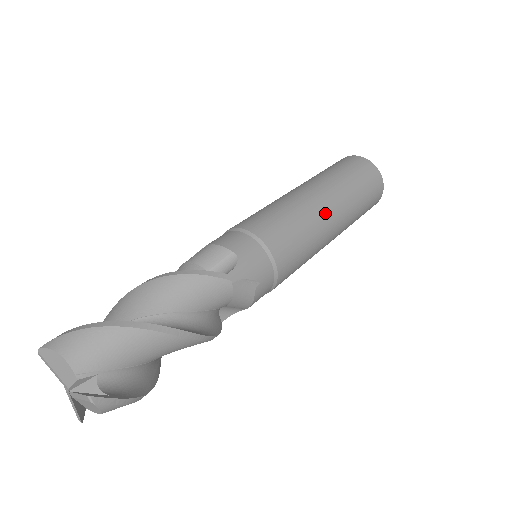
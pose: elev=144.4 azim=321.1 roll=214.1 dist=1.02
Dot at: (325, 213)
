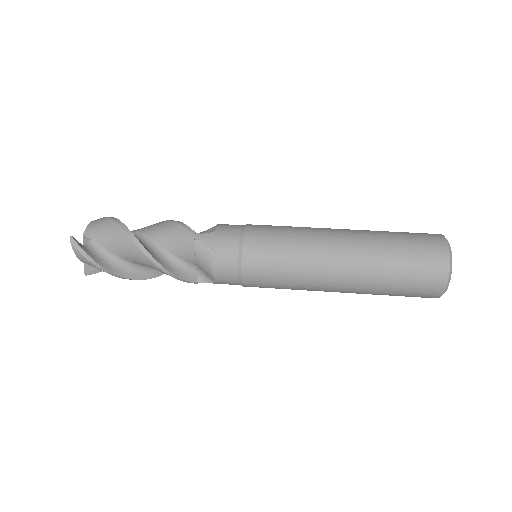
Dot at: (328, 246)
